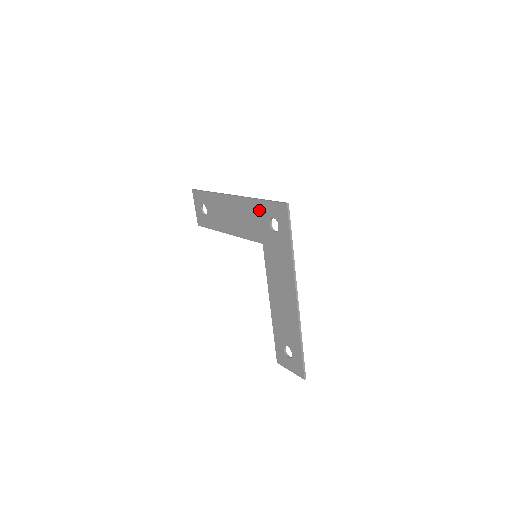
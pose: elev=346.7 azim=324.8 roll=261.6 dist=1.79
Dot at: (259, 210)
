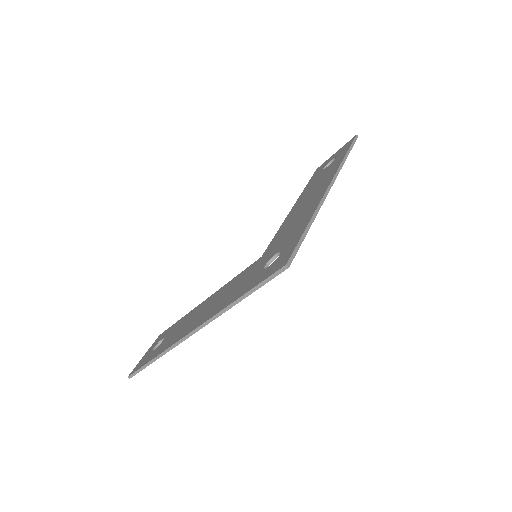
Dot at: (298, 229)
